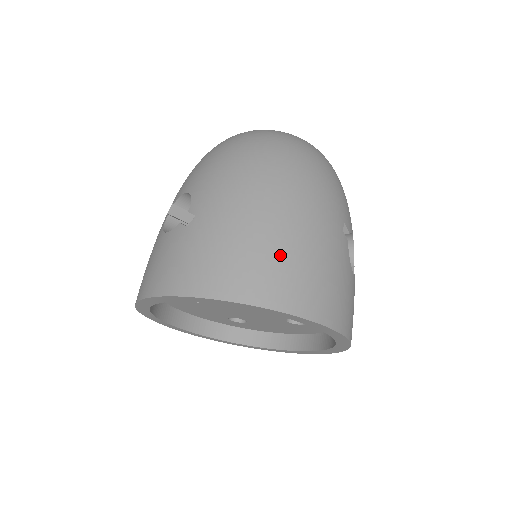
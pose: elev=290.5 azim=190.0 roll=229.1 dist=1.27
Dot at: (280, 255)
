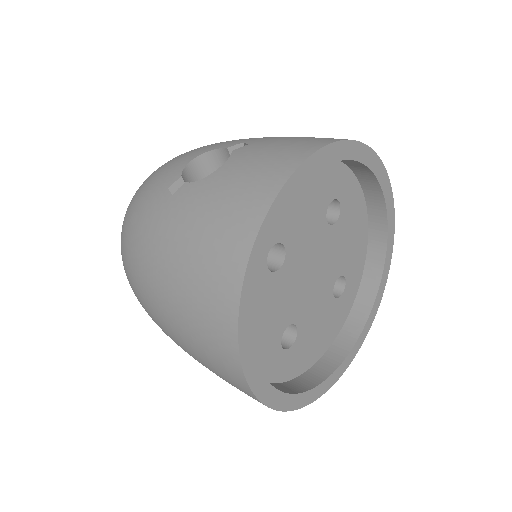
Dot at: occluded
